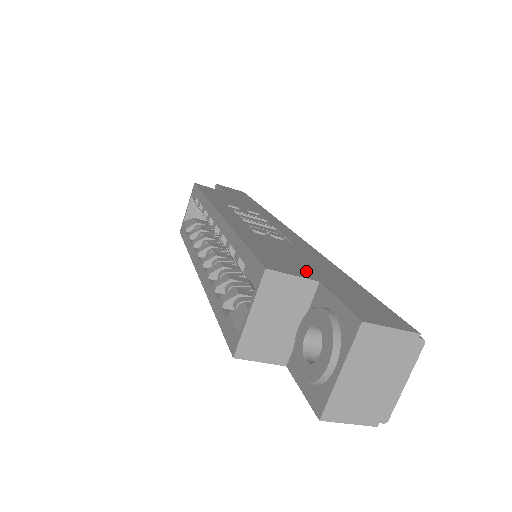
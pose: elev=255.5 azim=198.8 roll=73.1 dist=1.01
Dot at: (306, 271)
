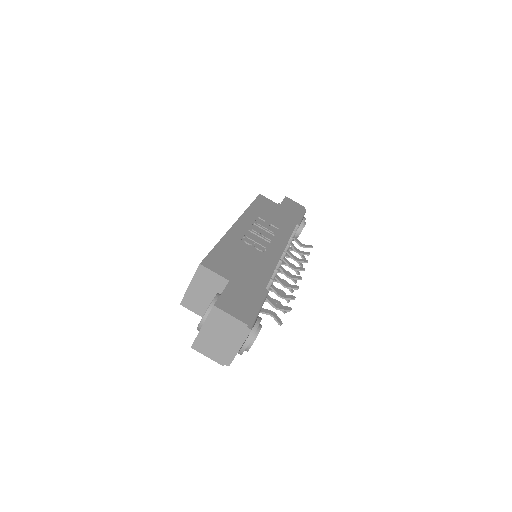
Dot at: (231, 273)
